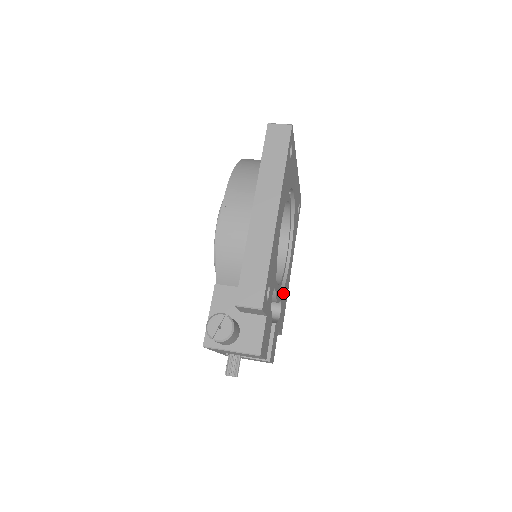
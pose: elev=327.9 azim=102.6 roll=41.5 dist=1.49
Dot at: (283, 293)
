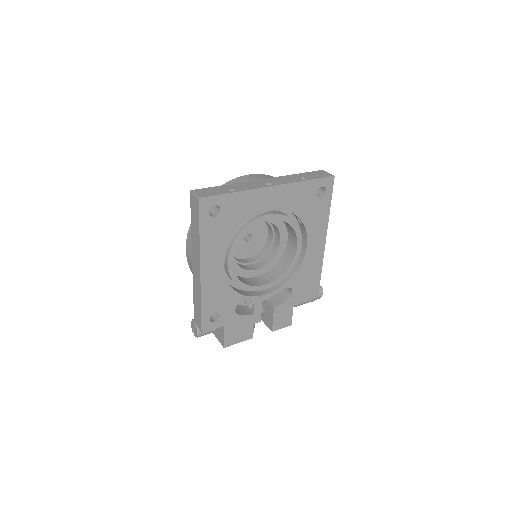
Dot at: (294, 278)
